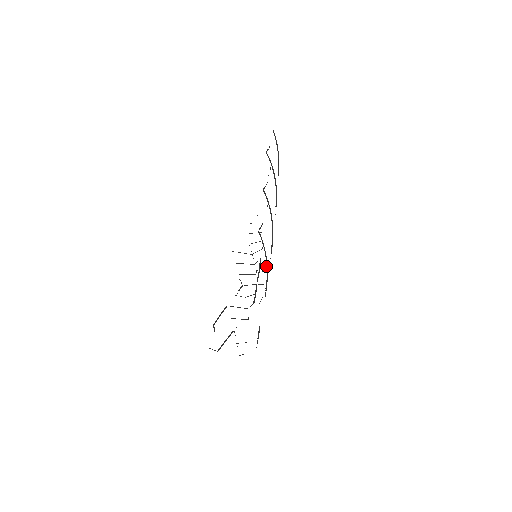
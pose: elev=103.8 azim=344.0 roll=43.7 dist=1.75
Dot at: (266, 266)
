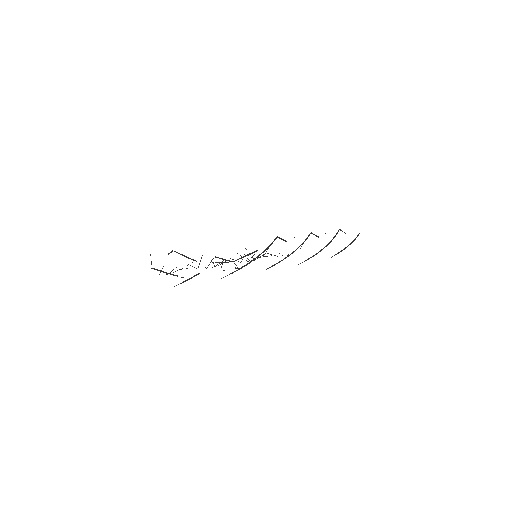
Dot at: (254, 258)
